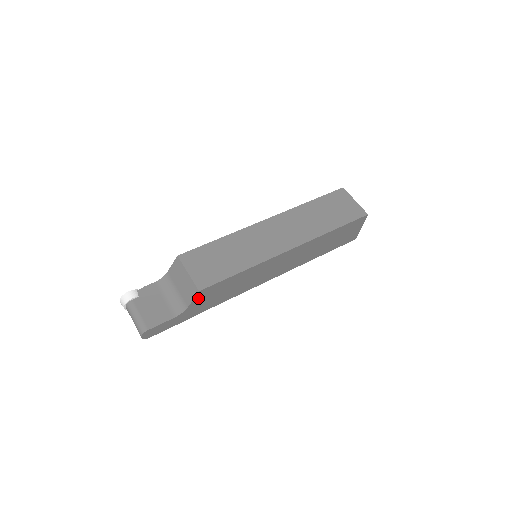
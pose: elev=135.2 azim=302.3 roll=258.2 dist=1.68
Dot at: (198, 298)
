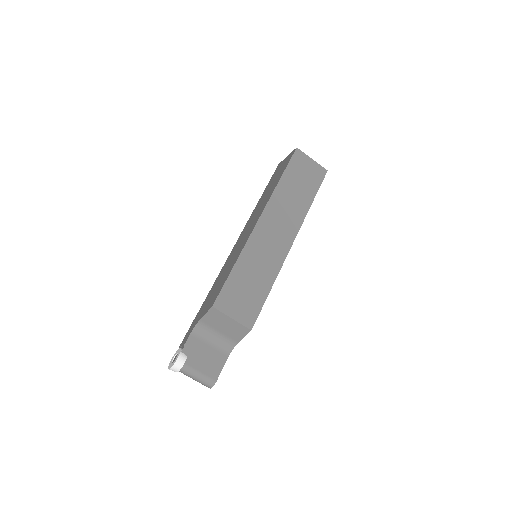
Dot at: occluded
